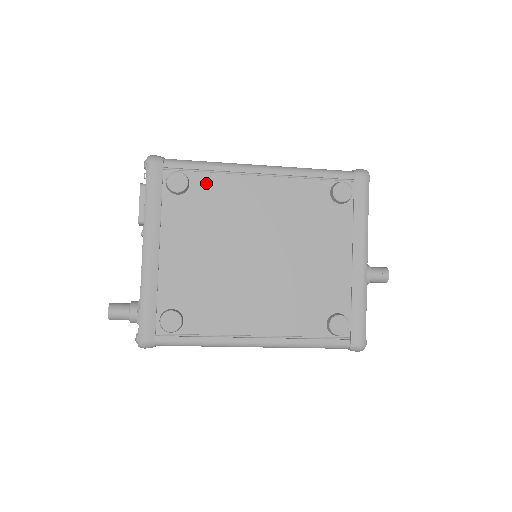
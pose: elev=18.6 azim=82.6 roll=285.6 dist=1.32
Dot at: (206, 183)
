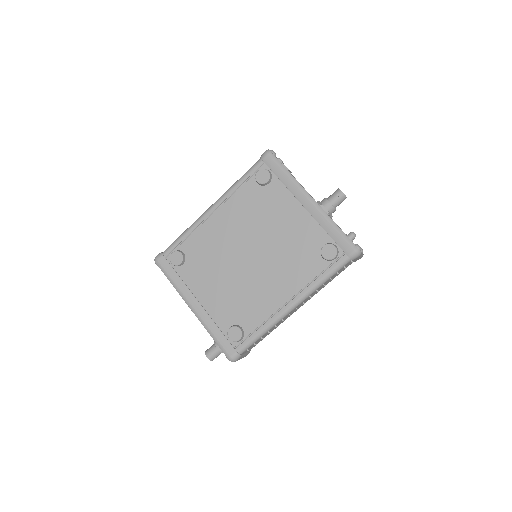
Dot at: (191, 244)
